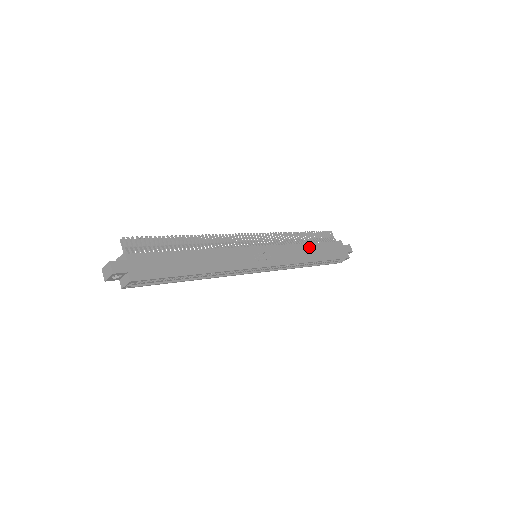
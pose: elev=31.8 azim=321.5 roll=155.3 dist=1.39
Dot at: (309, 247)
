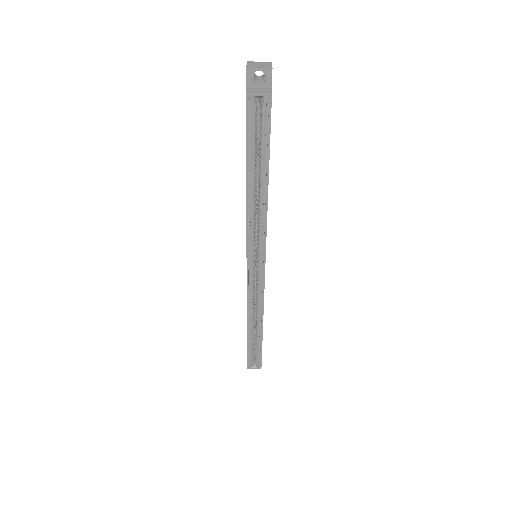
Dot at: occluded
